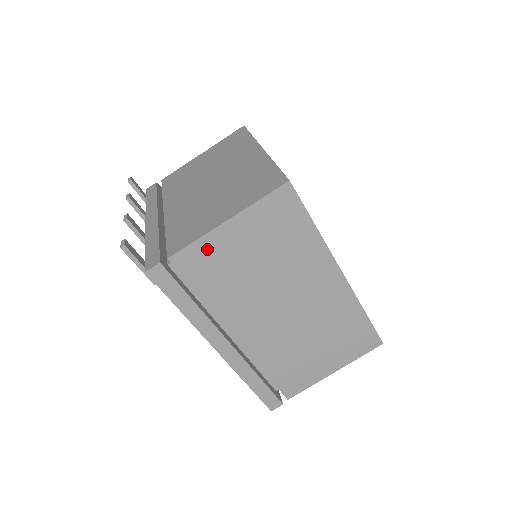
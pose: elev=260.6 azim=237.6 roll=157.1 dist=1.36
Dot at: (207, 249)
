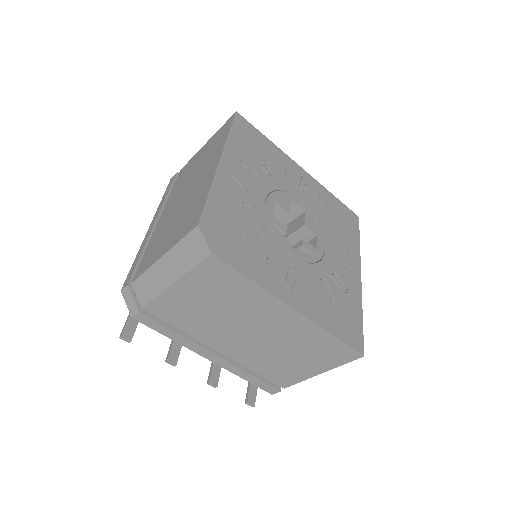
Dot at: occluded
